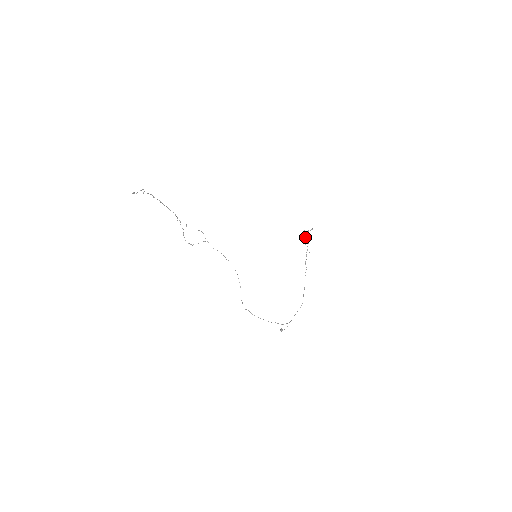
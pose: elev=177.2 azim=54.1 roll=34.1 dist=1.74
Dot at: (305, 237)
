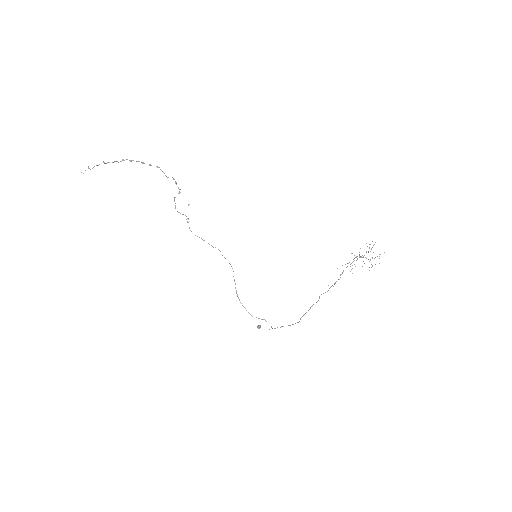
Dot at: (373, 252)
